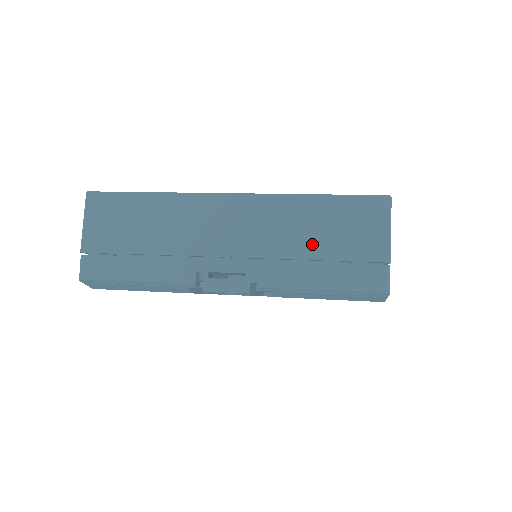
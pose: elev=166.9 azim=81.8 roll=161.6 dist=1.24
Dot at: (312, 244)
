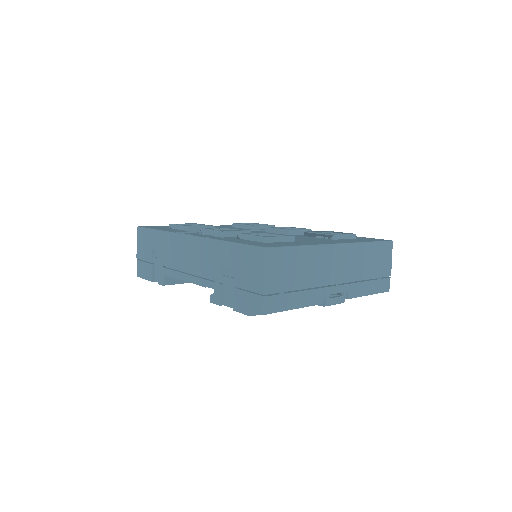
Dot at: (368, 271)
